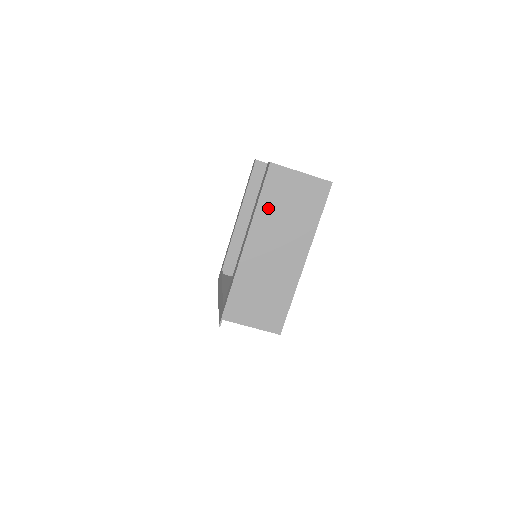
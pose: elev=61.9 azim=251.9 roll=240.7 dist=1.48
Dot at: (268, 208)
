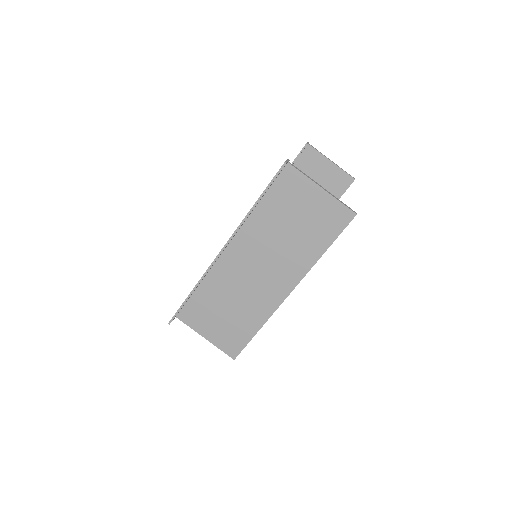
Dot at: (266, 215)
